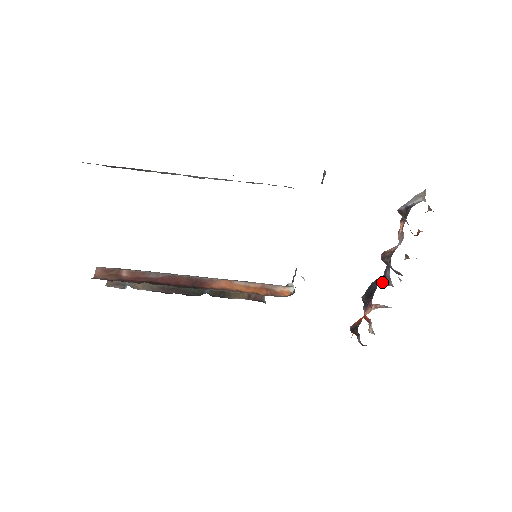
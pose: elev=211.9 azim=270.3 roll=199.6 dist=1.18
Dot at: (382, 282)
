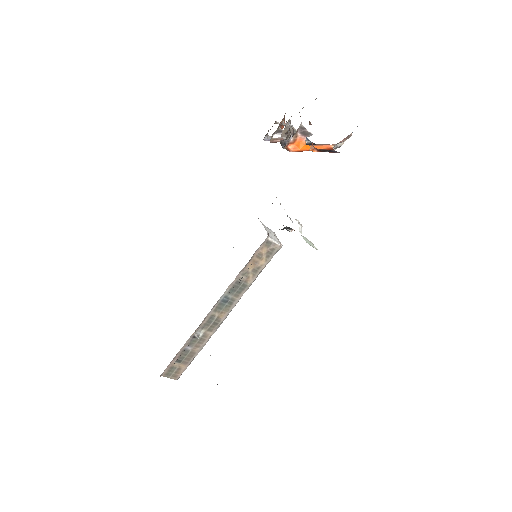
Dot at: (286, 136)
